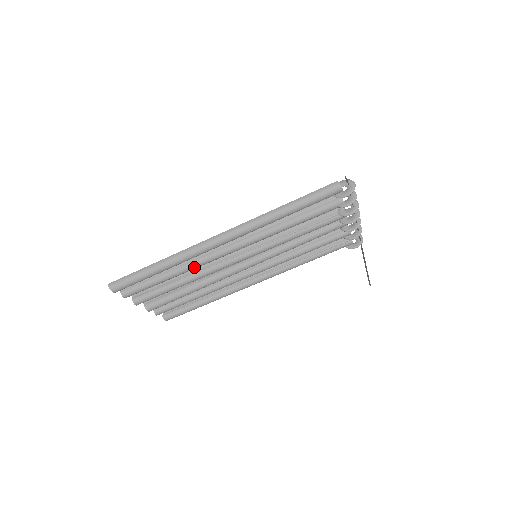
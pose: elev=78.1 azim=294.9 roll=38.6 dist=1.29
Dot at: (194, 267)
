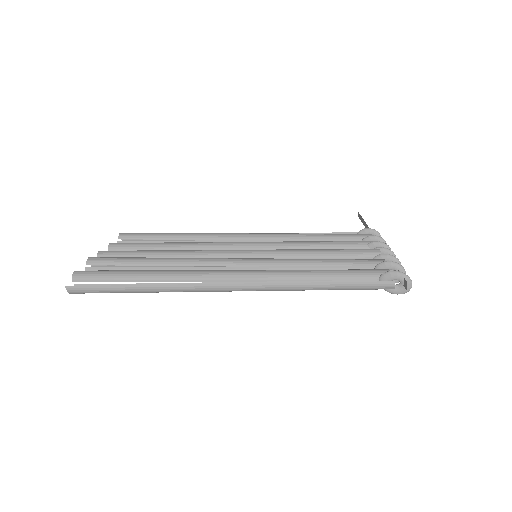
Dot at: occluded
